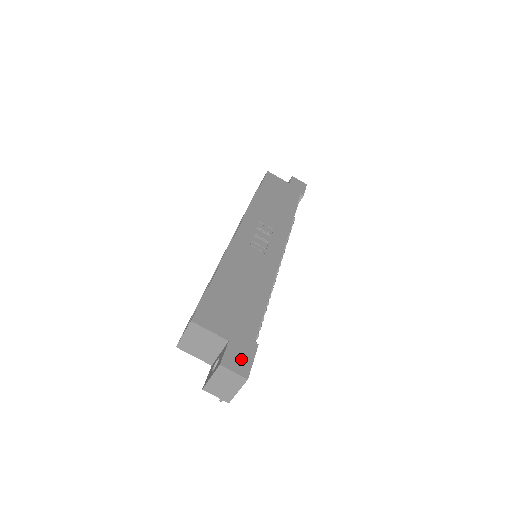
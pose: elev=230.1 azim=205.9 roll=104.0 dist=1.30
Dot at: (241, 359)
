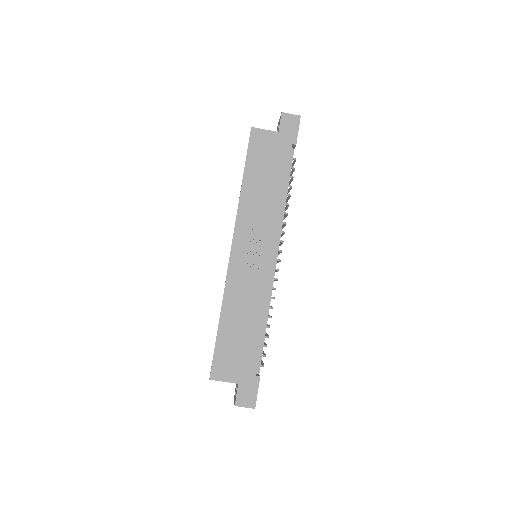
Dot at: (249, 395)
